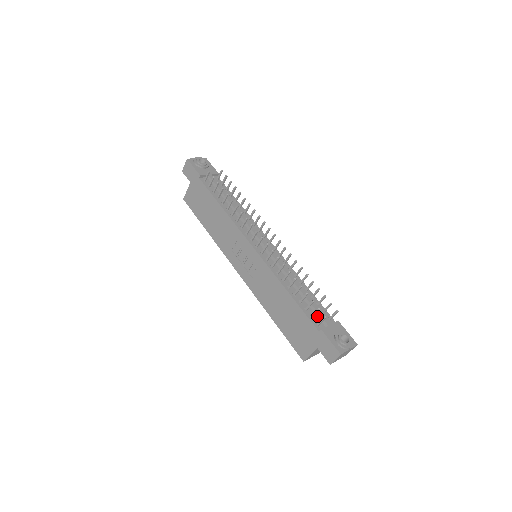
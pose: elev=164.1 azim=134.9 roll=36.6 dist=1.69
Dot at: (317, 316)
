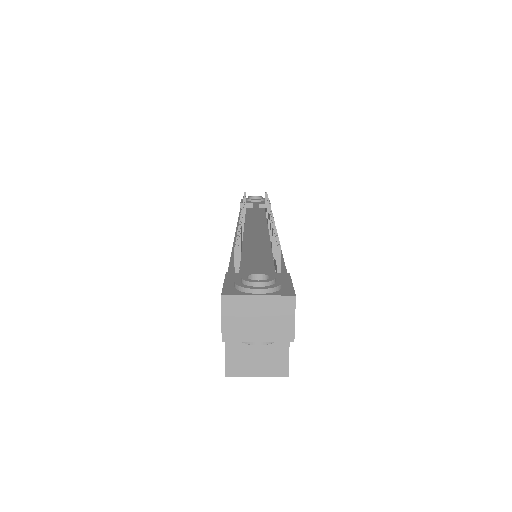
Dot at: (251, 271)
